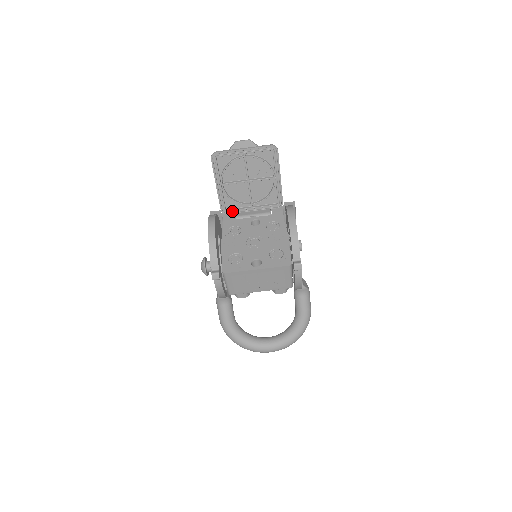
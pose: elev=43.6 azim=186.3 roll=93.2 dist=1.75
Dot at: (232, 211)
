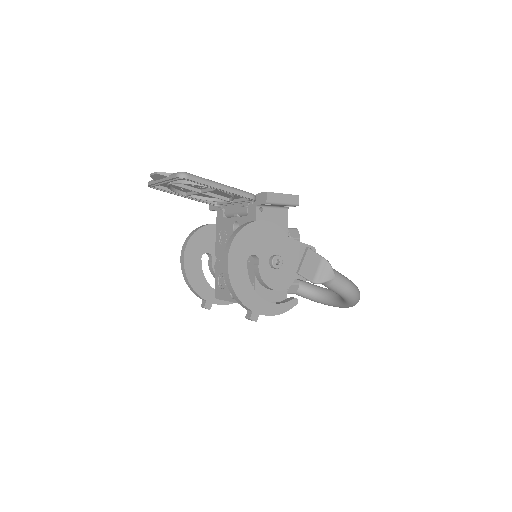
Dot at: occluded
